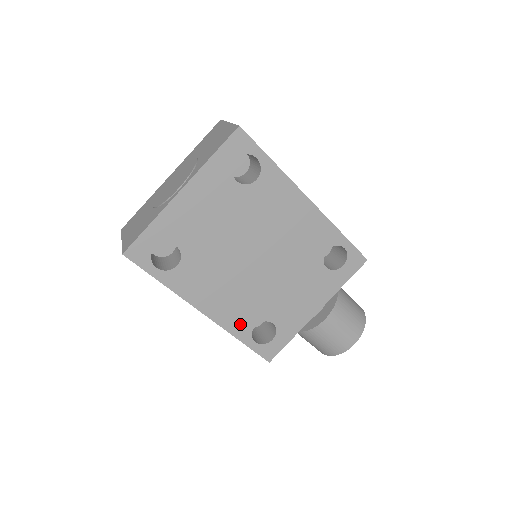
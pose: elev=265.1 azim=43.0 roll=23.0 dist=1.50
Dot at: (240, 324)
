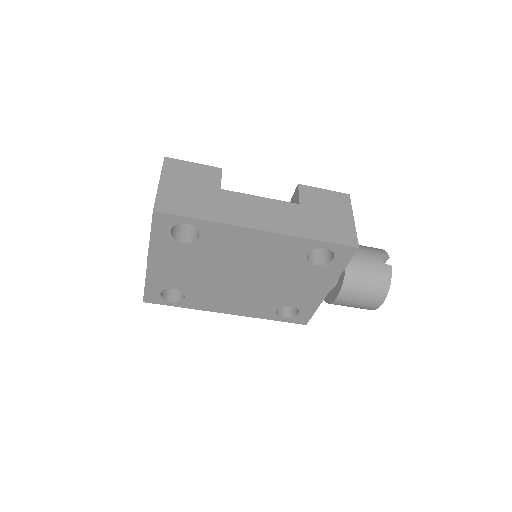
Dot at: (262, 312)
